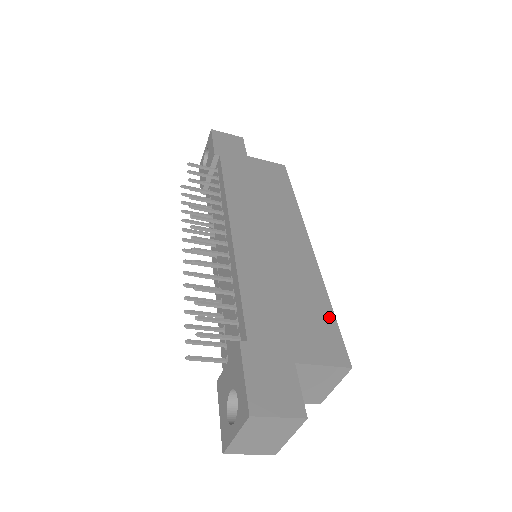
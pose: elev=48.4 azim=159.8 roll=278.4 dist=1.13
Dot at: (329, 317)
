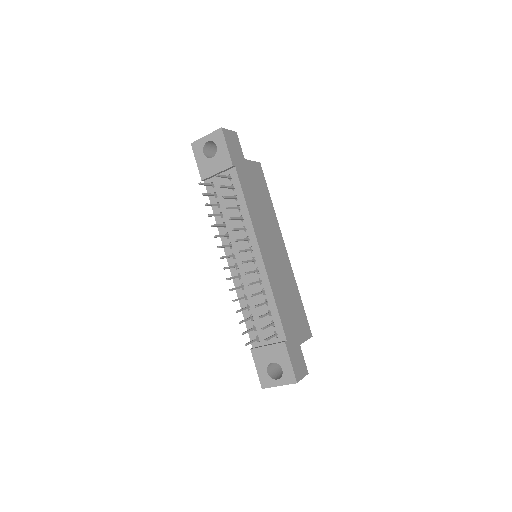
Dot at: (302, 307)
